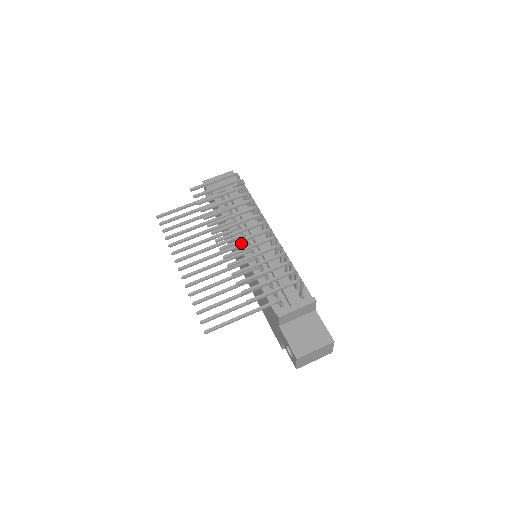
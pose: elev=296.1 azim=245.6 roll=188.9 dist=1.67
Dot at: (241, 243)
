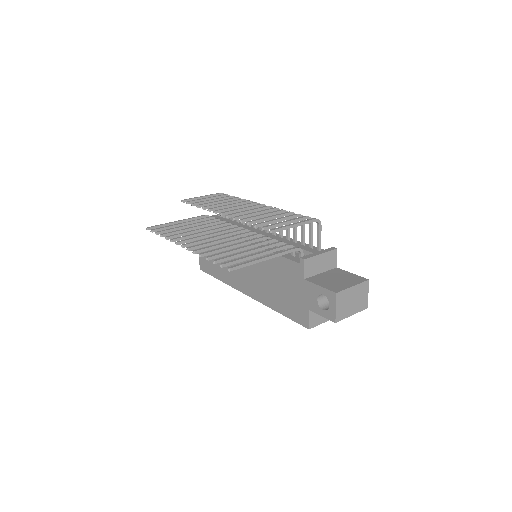
Dot at: (243, 229)
